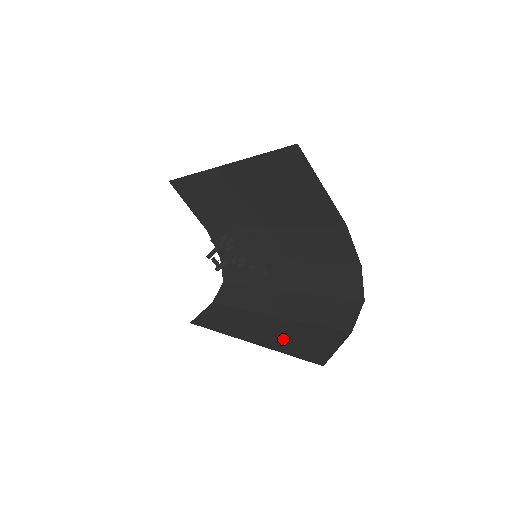
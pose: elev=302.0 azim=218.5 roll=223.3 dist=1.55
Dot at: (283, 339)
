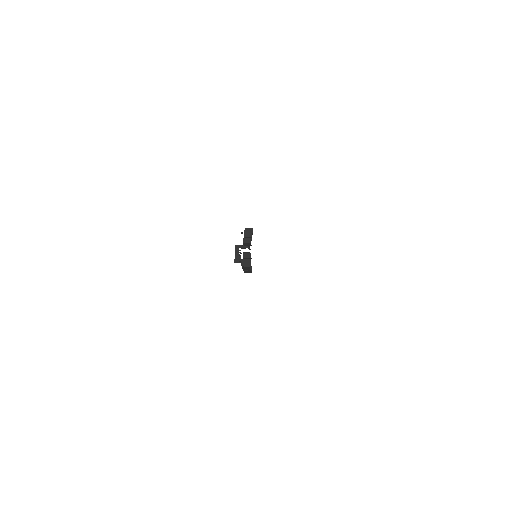
Dot at: occluded
